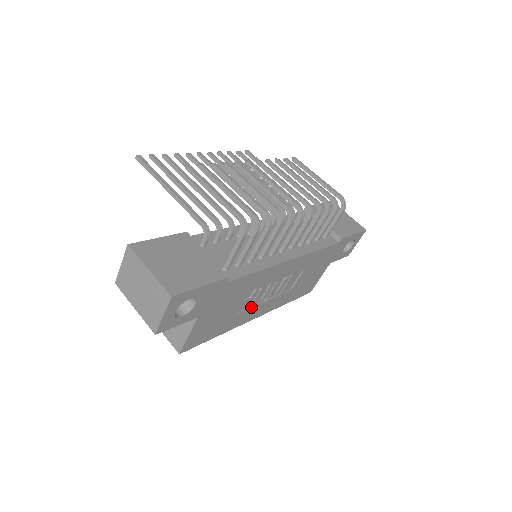
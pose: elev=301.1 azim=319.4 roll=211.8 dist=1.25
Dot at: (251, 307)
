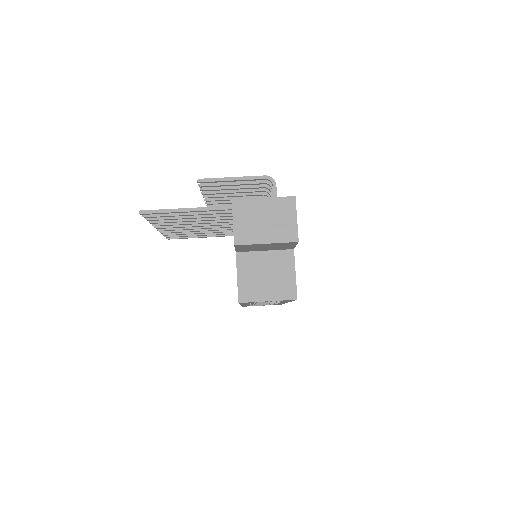
Dot at: occluded
